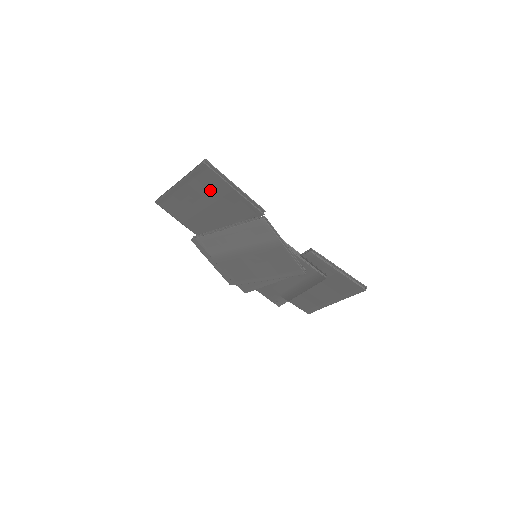
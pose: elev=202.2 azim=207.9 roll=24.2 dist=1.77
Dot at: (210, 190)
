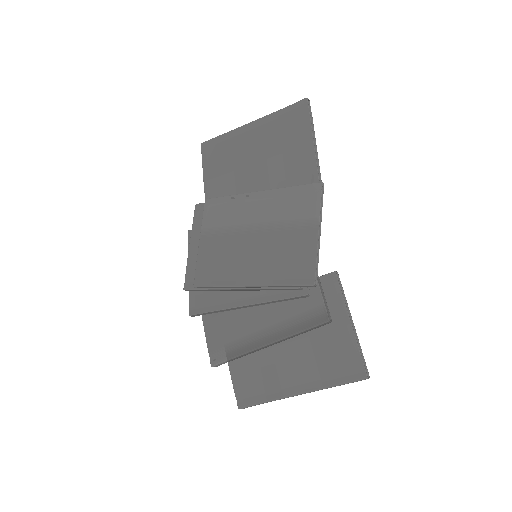
Dot at: (282, 138)
